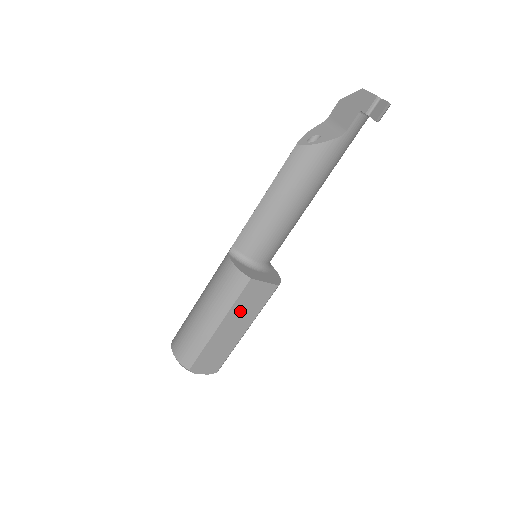
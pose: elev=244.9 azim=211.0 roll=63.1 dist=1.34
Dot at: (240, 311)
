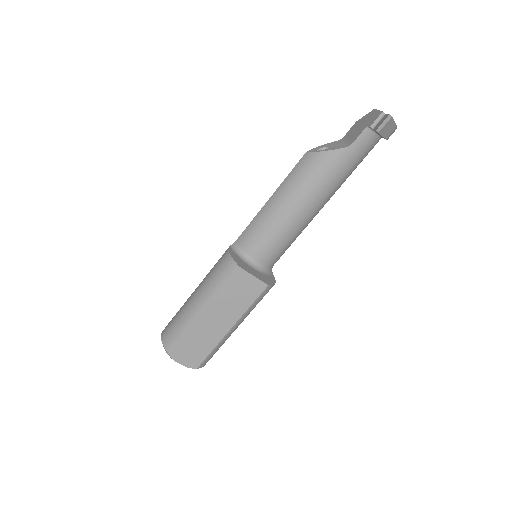
Dot at: (226, 302)
